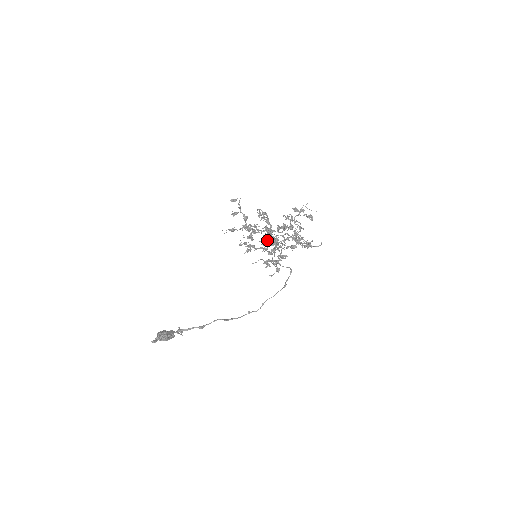
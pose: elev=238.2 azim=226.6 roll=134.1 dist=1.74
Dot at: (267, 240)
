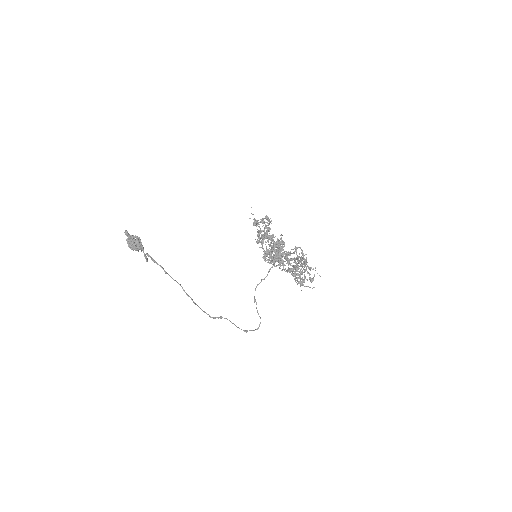
Dot at: (275, 249)
